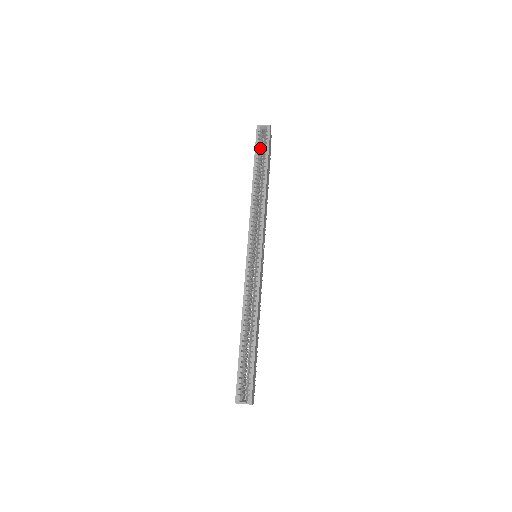
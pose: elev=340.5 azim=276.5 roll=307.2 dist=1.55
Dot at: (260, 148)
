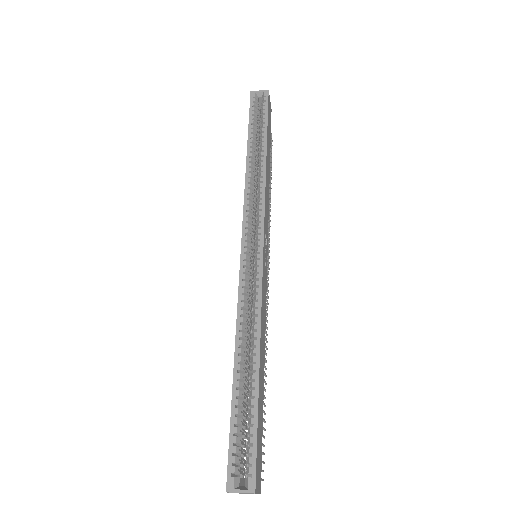
Dot at: (256, 118)
